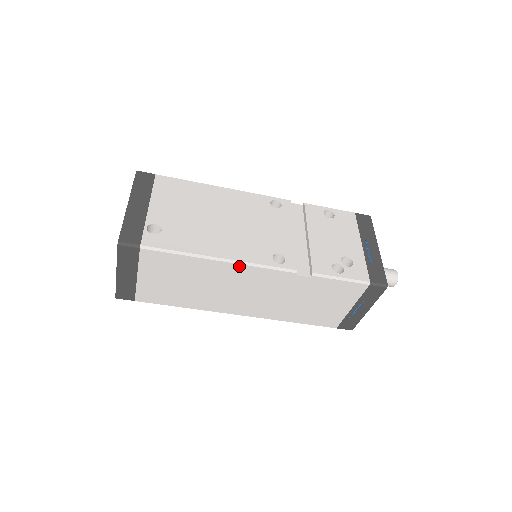
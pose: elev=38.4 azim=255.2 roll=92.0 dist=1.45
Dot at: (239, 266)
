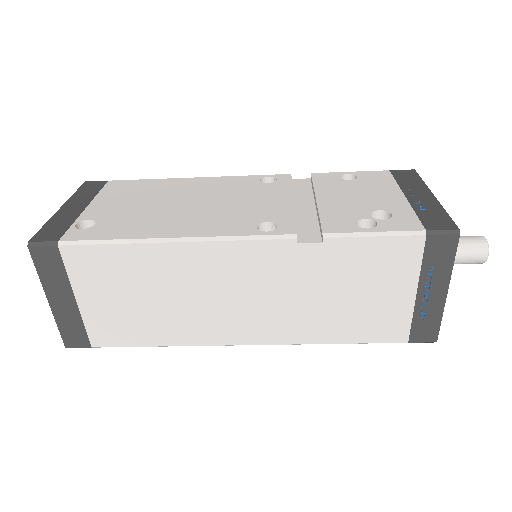
Dot at: (205, 246)
